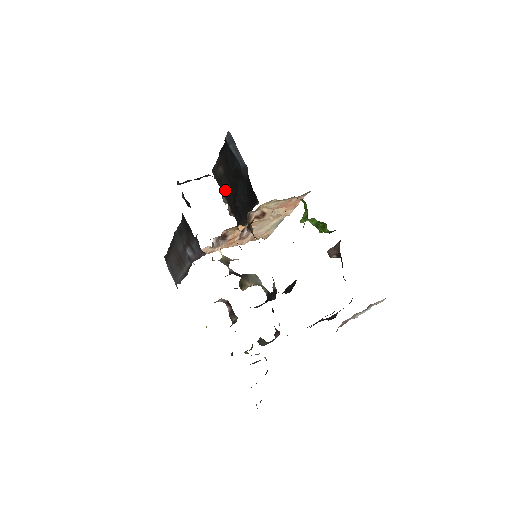
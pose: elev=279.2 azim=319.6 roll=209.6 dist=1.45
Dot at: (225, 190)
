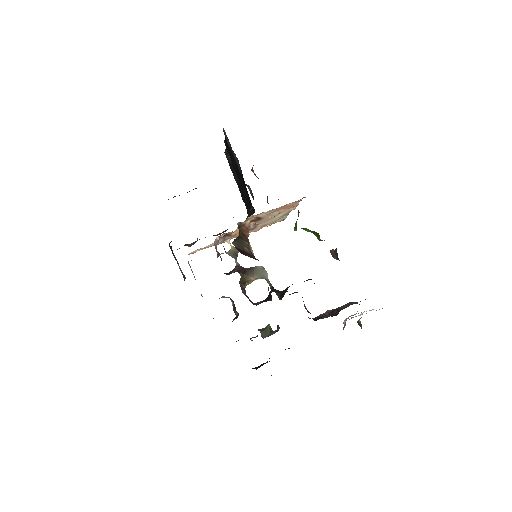
Dot at: (235, 177)
